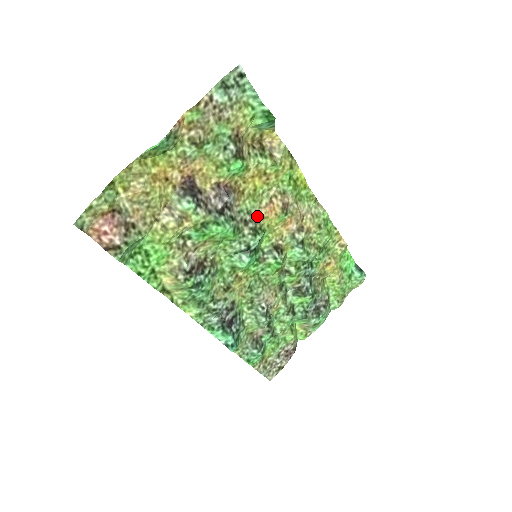
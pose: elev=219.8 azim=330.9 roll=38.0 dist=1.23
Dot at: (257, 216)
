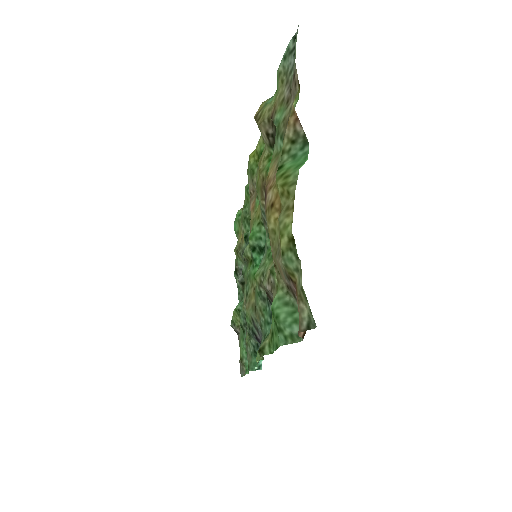
Dot at: occluded
